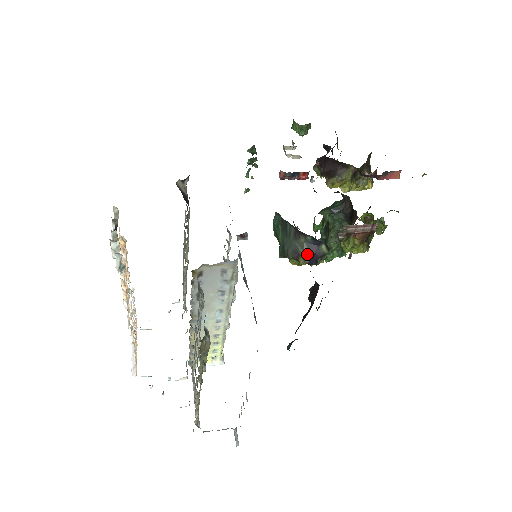
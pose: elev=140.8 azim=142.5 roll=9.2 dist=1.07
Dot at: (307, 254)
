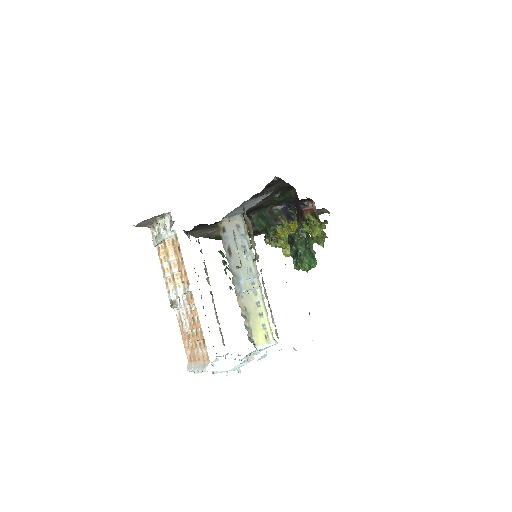
Dot at: (283, 216)
